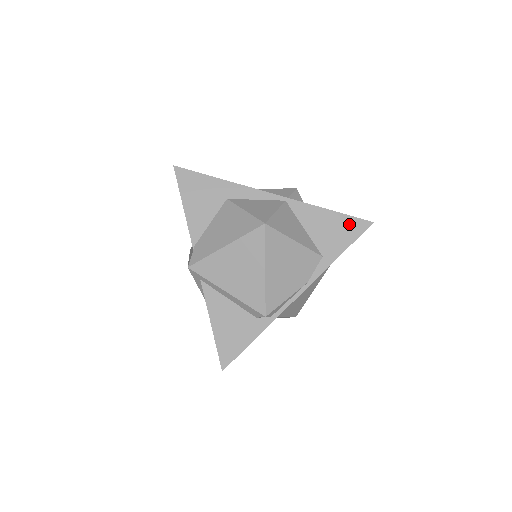
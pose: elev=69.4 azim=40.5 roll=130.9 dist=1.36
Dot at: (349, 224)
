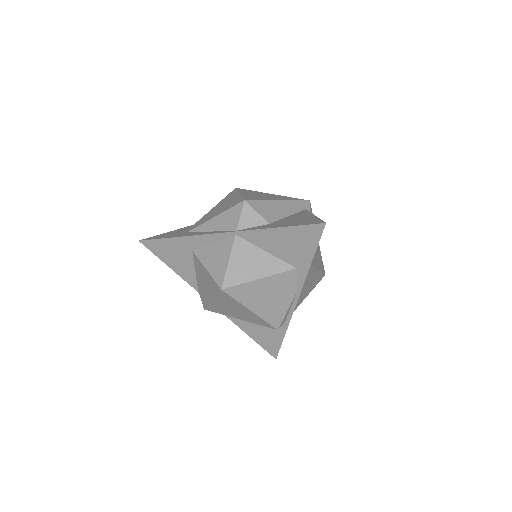
Dot at: (303, 233)
